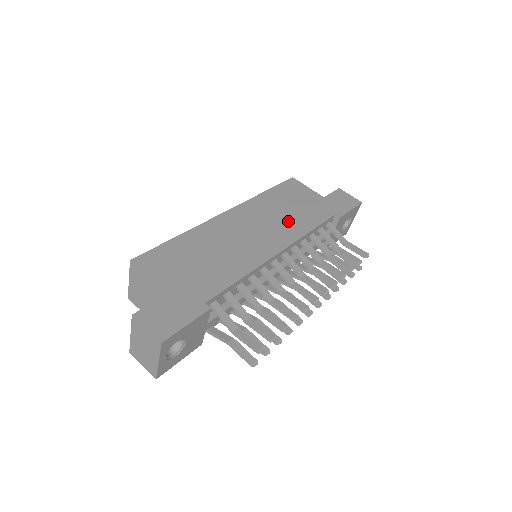
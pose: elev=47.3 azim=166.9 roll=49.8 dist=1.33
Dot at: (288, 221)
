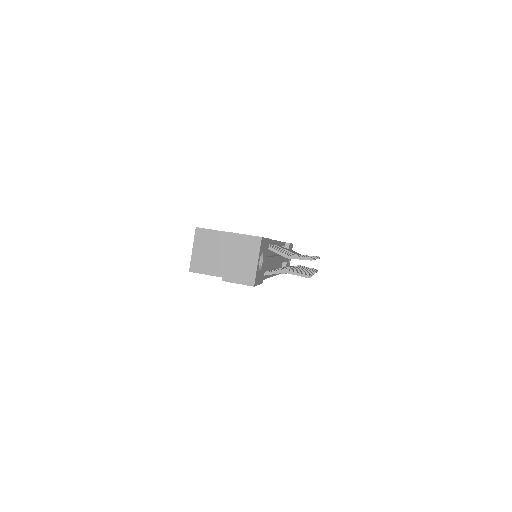
Dot at: occluded
